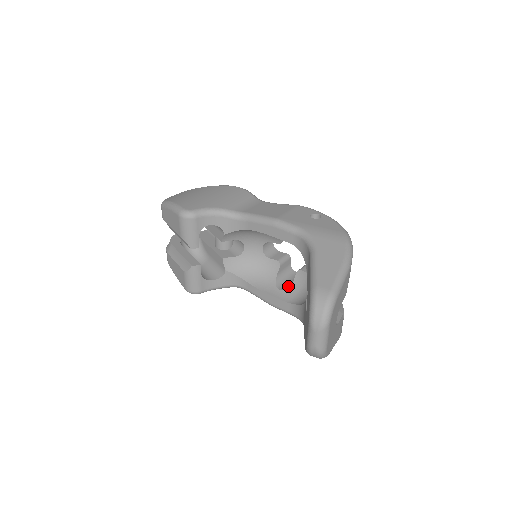
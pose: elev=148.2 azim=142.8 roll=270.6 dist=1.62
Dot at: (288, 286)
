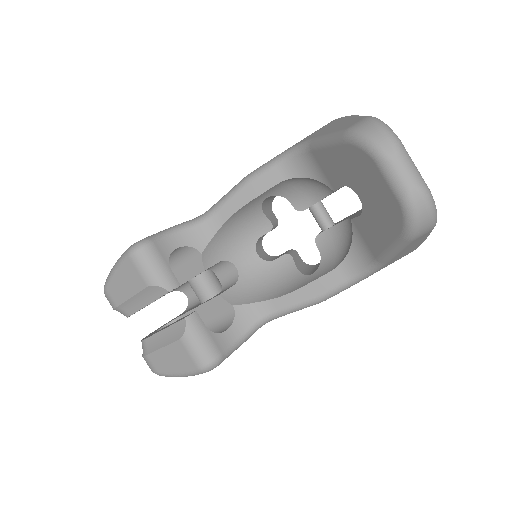
Dot at: occluded
